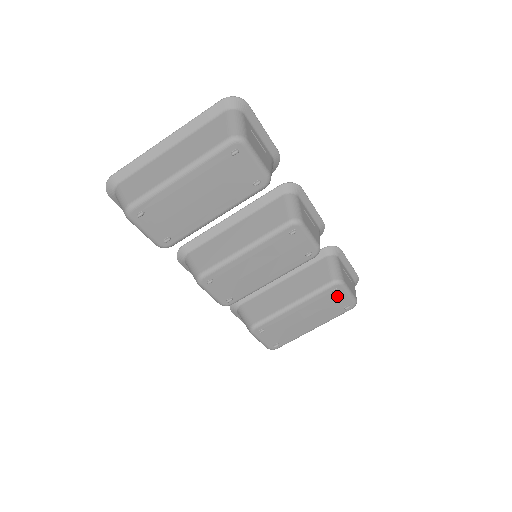
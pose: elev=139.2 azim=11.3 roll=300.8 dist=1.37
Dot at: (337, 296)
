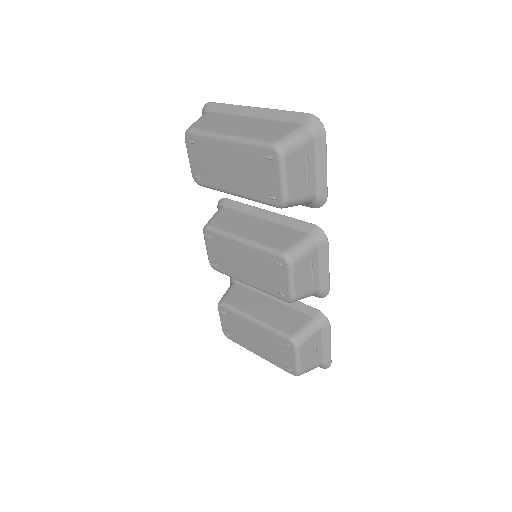
Dot at: (287, 351)
